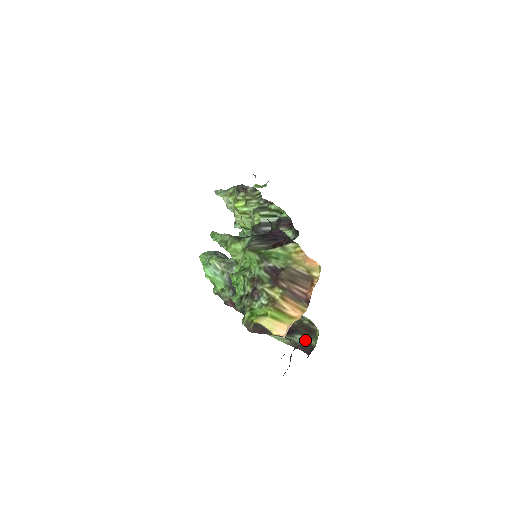
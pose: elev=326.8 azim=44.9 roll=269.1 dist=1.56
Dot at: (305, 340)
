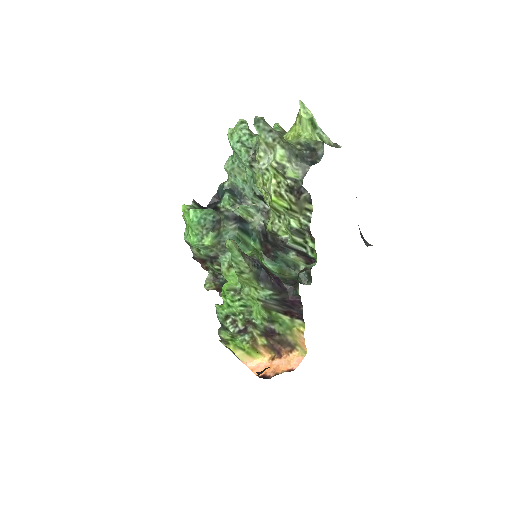
Dot at: occluded
